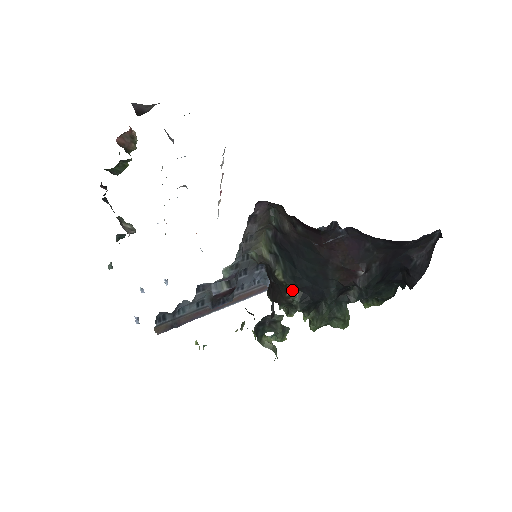
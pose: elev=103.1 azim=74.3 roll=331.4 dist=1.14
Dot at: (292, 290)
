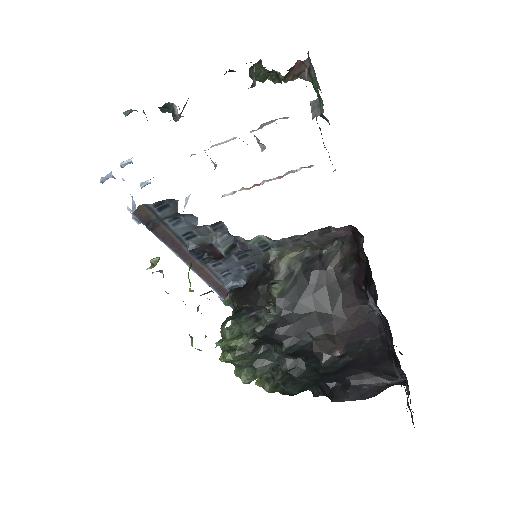
Dot at: (271, 311)
